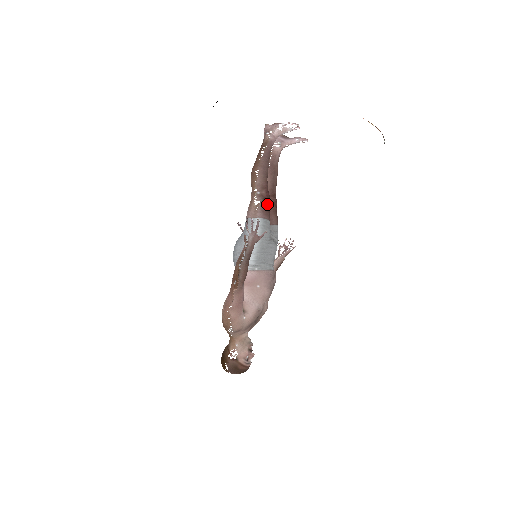
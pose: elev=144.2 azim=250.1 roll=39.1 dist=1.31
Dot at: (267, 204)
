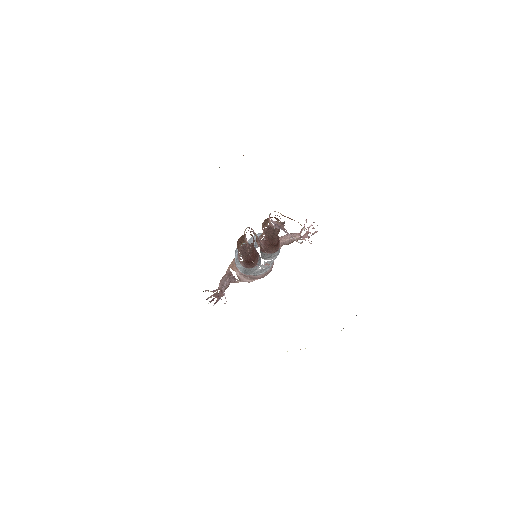
Dot at: (250, 263)
